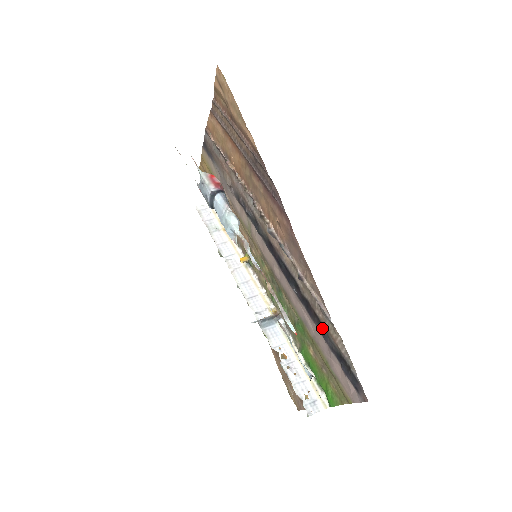
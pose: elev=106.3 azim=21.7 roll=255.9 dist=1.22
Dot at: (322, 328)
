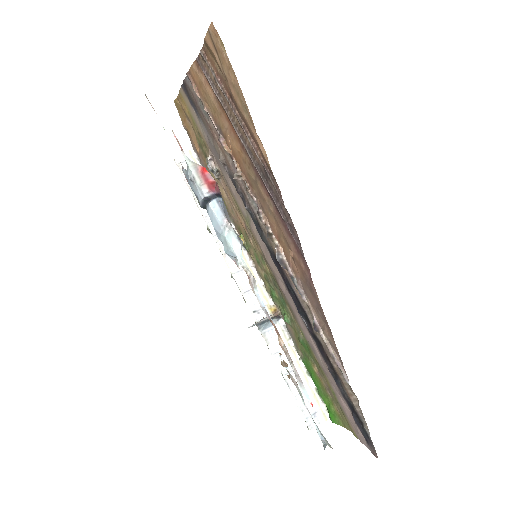
Dot at: (335, 374)
